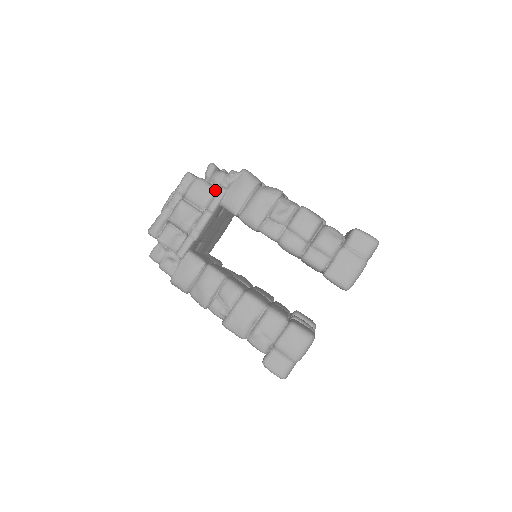
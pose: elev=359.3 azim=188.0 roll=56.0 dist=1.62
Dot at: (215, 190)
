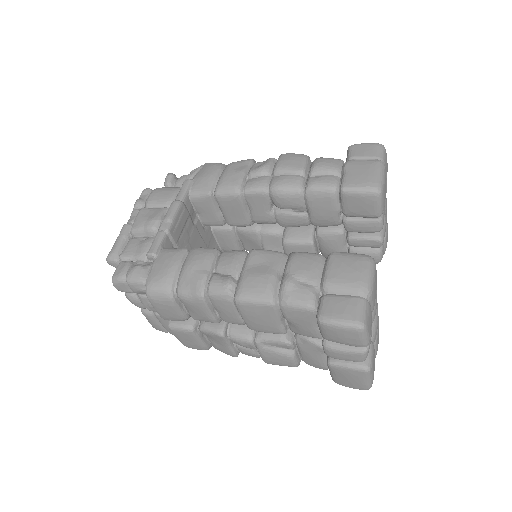
Dot at: (179, 188)
